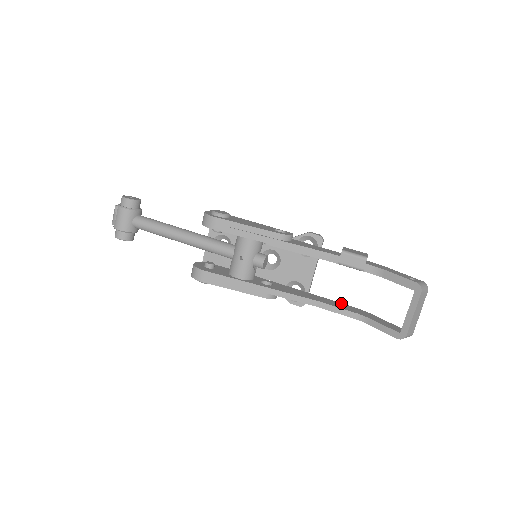
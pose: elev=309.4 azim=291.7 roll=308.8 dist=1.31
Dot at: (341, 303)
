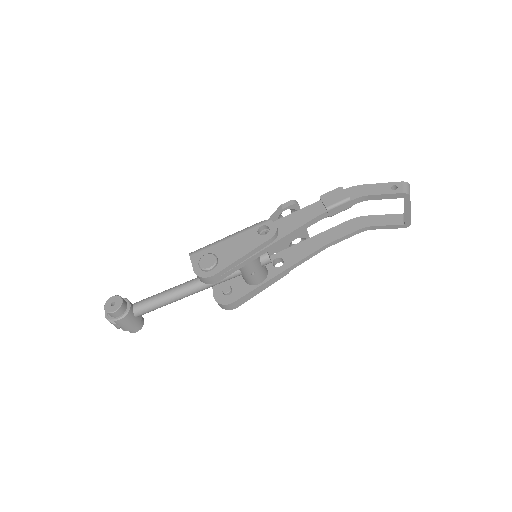
Dot at: (339, 225)
